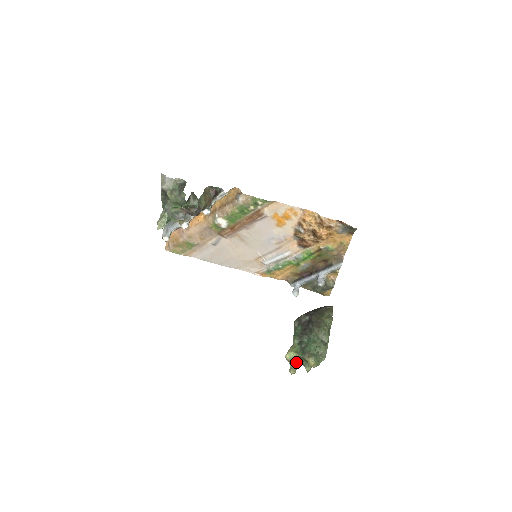
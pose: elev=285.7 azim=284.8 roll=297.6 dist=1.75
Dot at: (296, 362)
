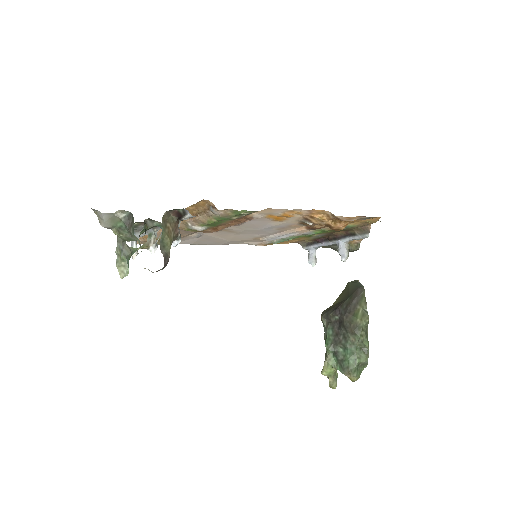
Dot at: (335, 374)
